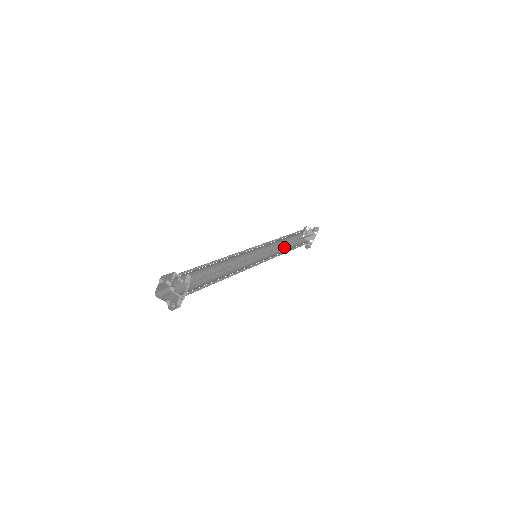
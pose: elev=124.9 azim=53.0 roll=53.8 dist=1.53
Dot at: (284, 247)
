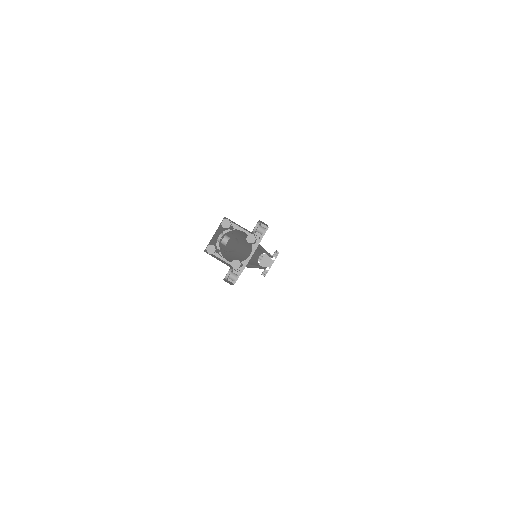
Dot at: occluded
